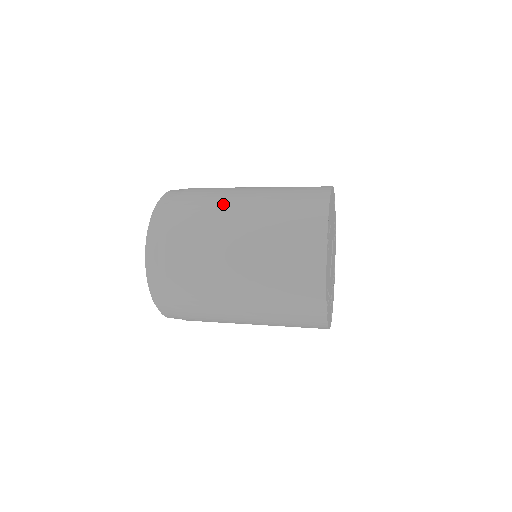
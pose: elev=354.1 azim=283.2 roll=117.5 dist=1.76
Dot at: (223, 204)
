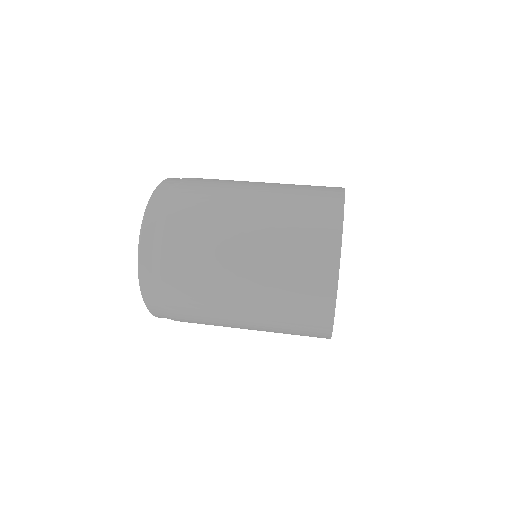
Dot at: (223, 217)
